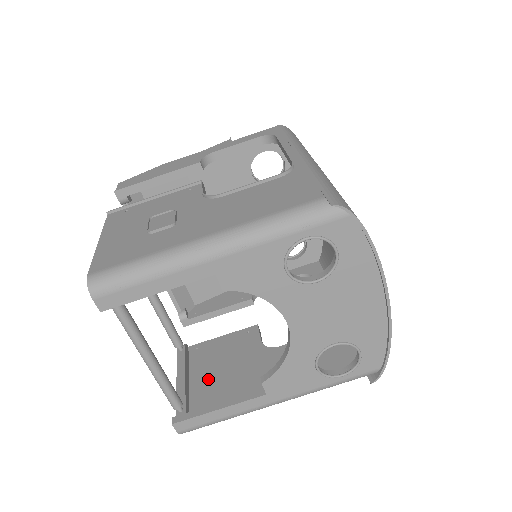
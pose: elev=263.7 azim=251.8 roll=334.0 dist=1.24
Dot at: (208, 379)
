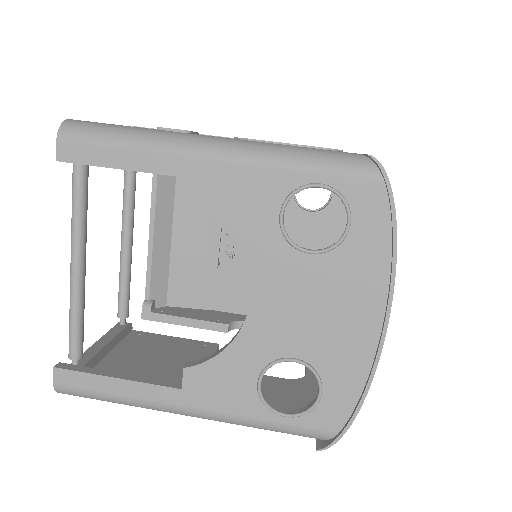
Dot at: (129, 361)
